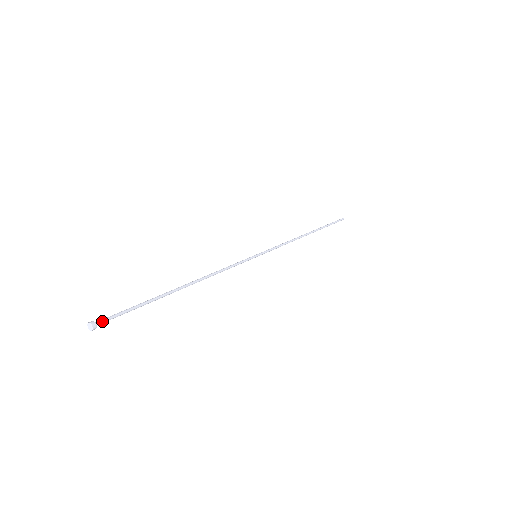
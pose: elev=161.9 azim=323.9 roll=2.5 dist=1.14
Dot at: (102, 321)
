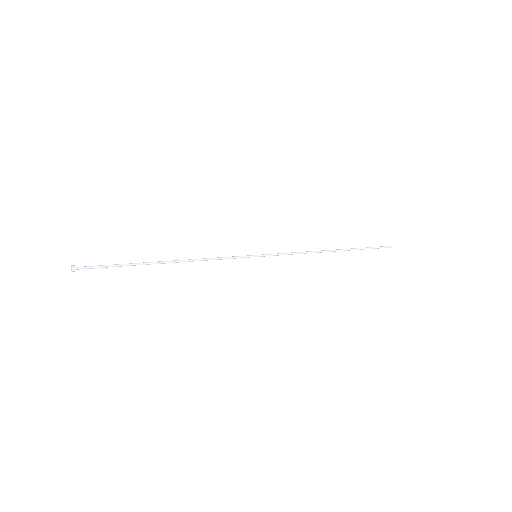
Dot at: (82, 267)
